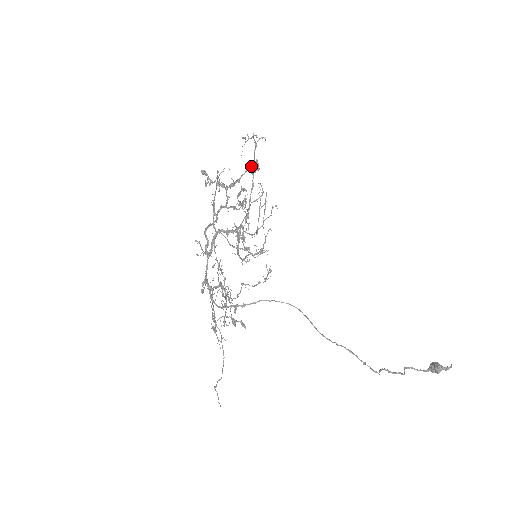
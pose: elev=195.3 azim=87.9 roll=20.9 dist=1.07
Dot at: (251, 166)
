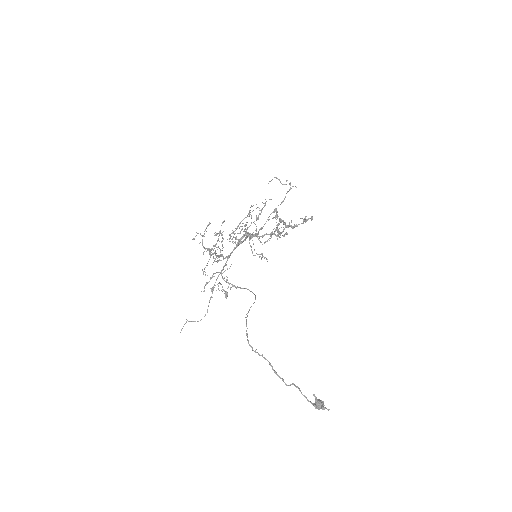
Dot at: (308, 219)
